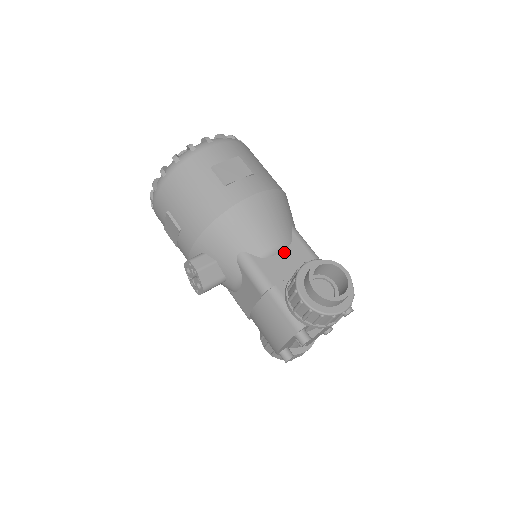
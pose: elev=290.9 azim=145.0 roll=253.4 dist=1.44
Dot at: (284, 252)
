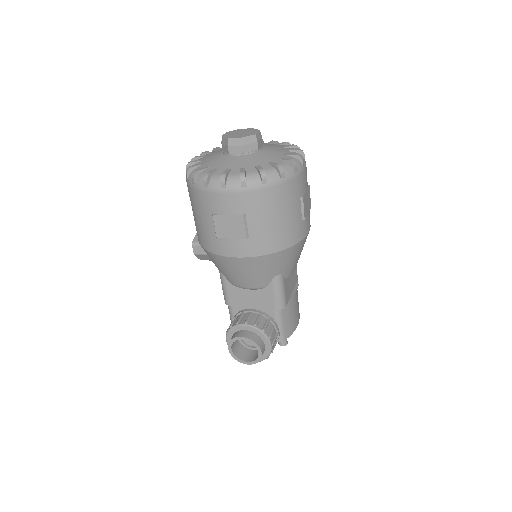
Dot at: (254, 291)
